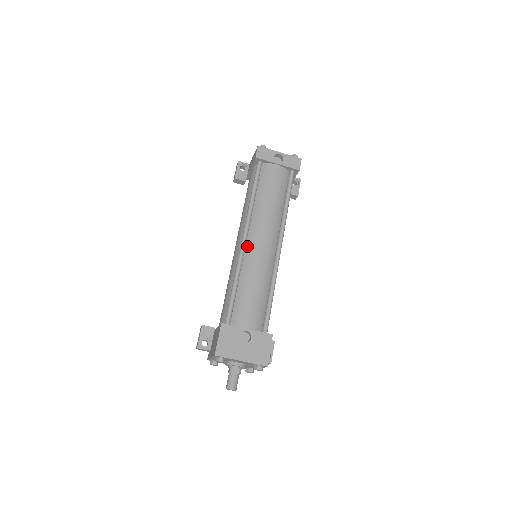
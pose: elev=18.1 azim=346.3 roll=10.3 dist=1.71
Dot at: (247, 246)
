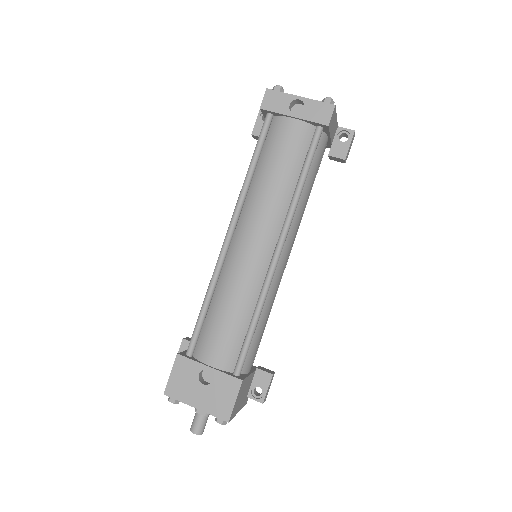
Dot at: (231, 247)
